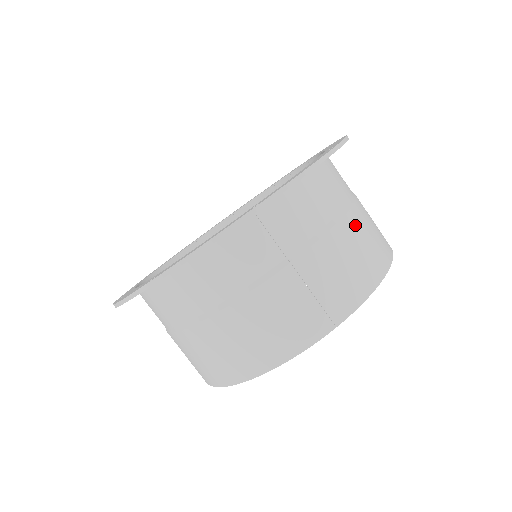
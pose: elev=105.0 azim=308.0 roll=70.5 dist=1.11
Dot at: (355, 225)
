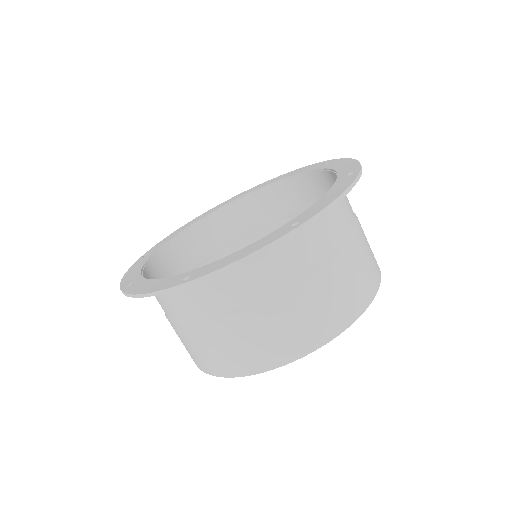
Dot at: occluded
